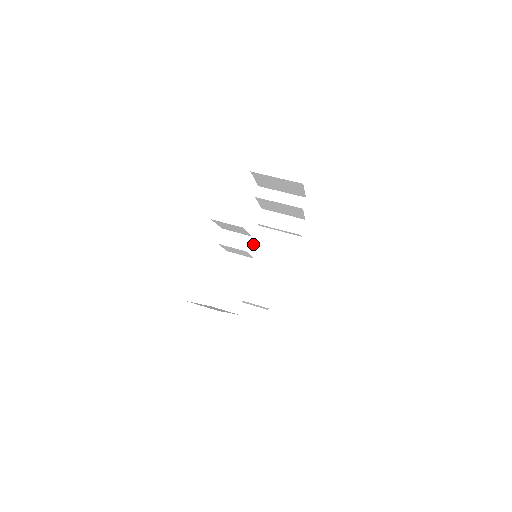
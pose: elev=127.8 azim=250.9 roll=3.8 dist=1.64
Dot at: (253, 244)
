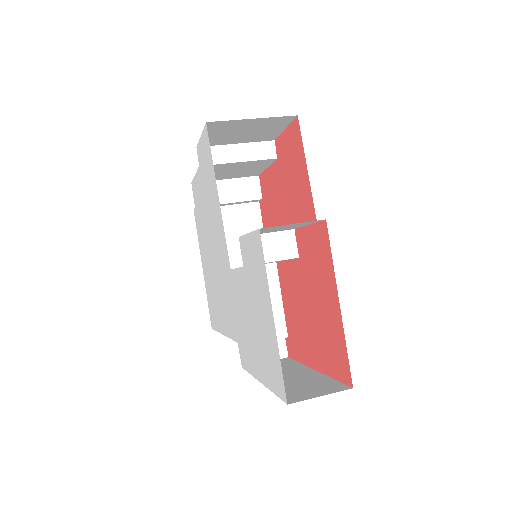
Dot at: occluded
